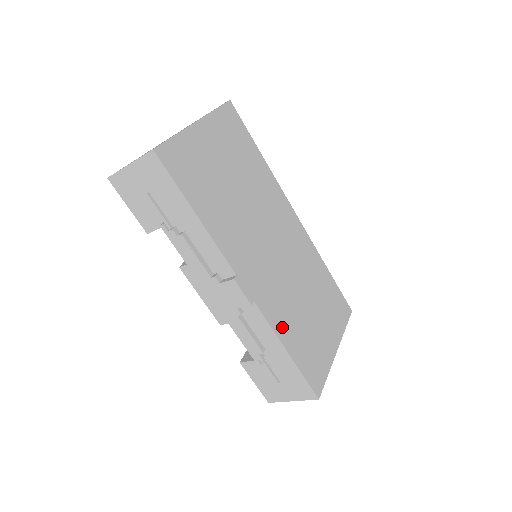
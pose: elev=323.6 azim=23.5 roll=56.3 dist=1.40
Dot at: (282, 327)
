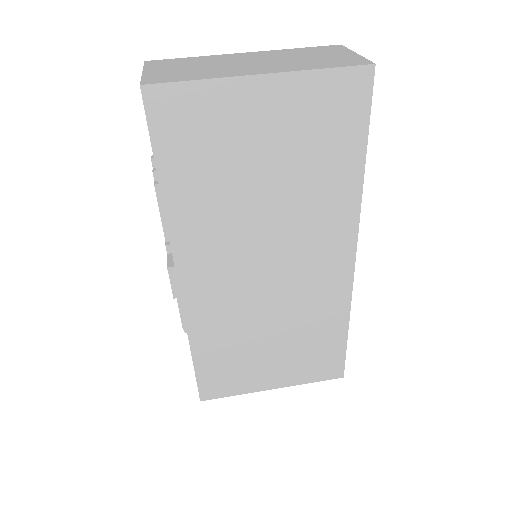
Dot at: (204, 334)
